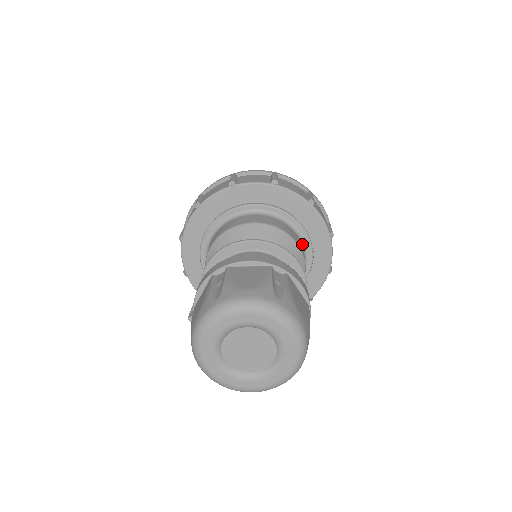
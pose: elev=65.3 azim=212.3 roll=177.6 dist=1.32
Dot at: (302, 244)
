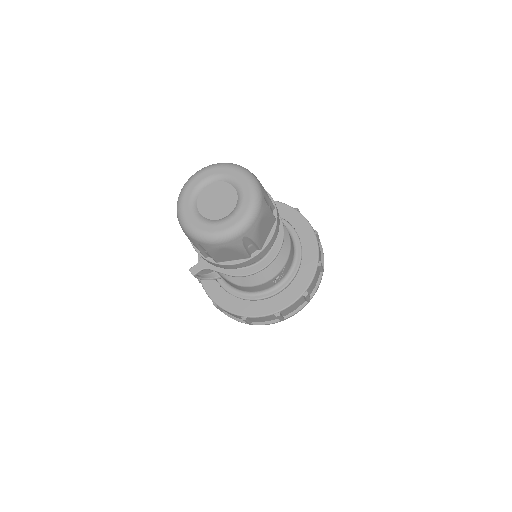
Dot at: (291, 237)
